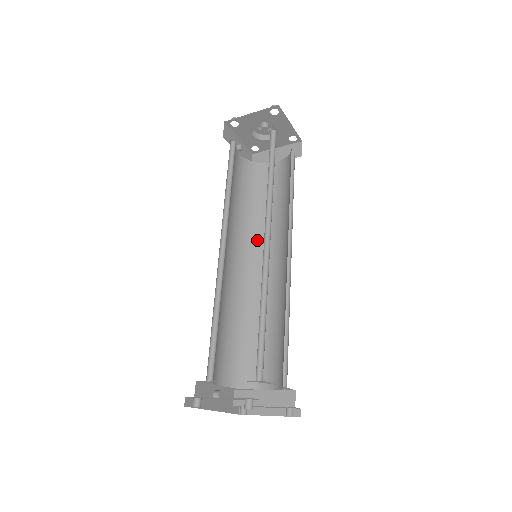
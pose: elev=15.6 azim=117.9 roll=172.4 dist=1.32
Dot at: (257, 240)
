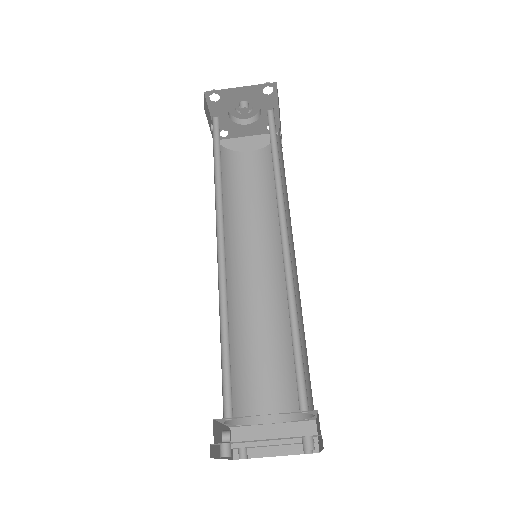
Dot at: (240, 239)
